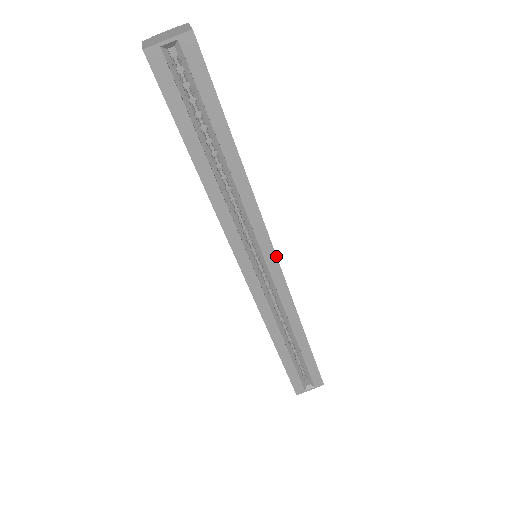
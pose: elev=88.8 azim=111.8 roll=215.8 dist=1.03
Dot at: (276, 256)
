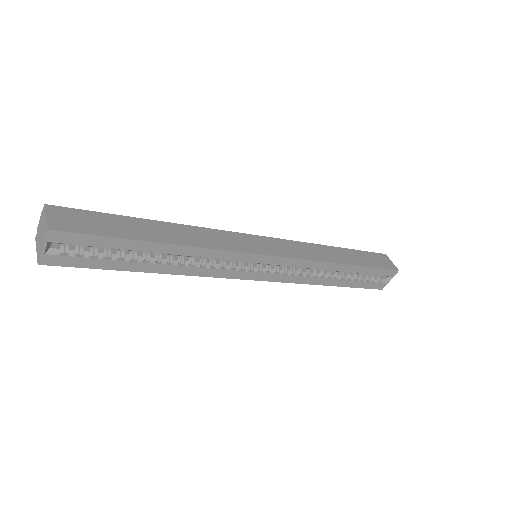
Dot at: (267, 255)
